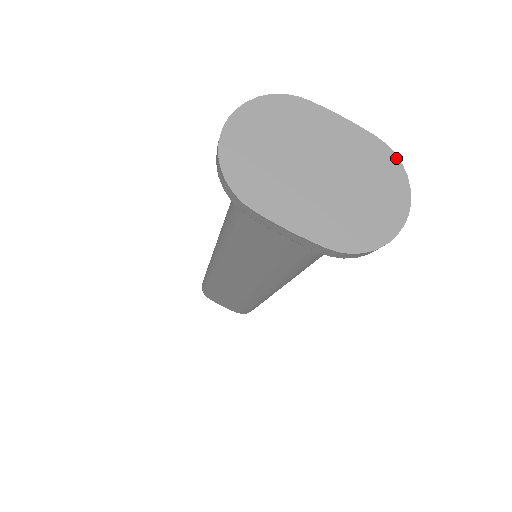
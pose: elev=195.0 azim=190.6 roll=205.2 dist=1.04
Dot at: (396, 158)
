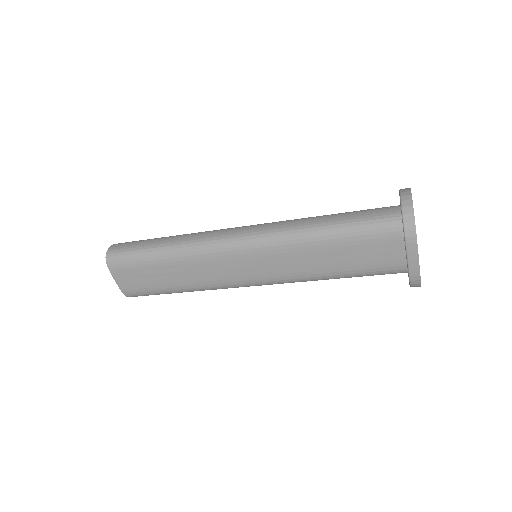
Dot at: occluded
